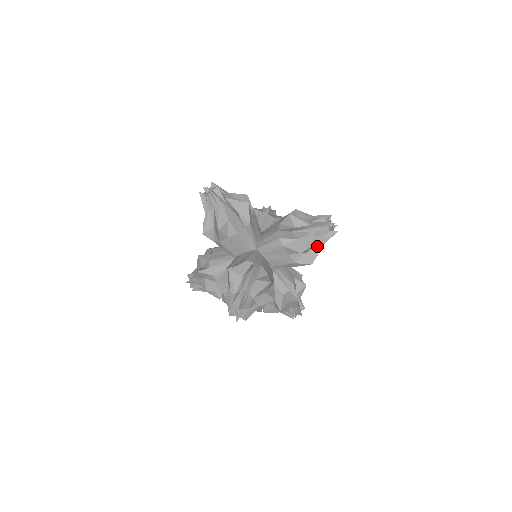
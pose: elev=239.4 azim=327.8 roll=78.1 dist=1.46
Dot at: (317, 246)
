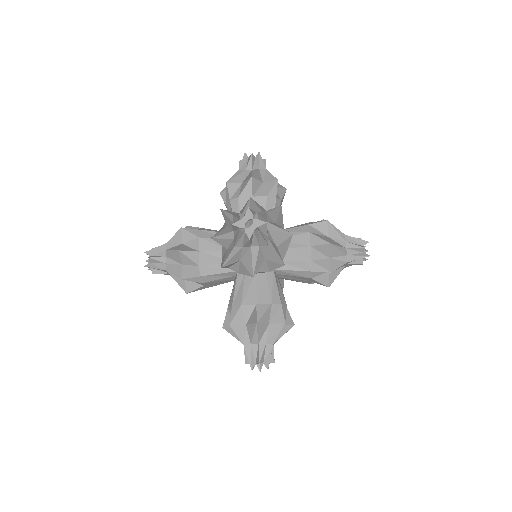
Dot at: occluded
